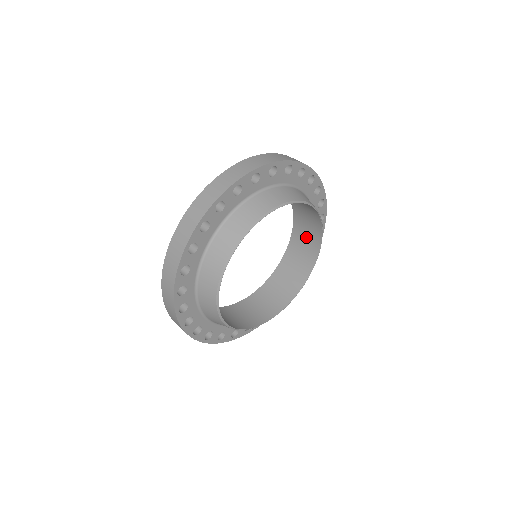
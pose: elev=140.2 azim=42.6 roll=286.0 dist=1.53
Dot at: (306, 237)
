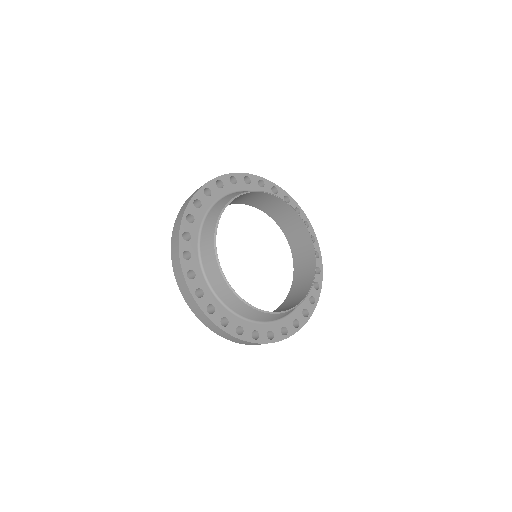
Dot at: (304, 264)
